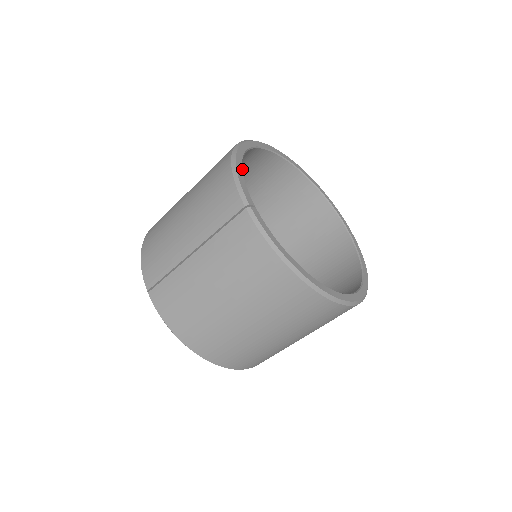
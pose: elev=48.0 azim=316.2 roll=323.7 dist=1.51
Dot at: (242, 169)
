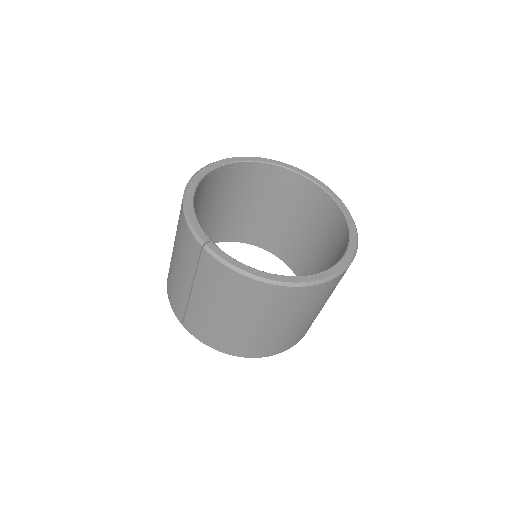
Dot at: (212, 190)
